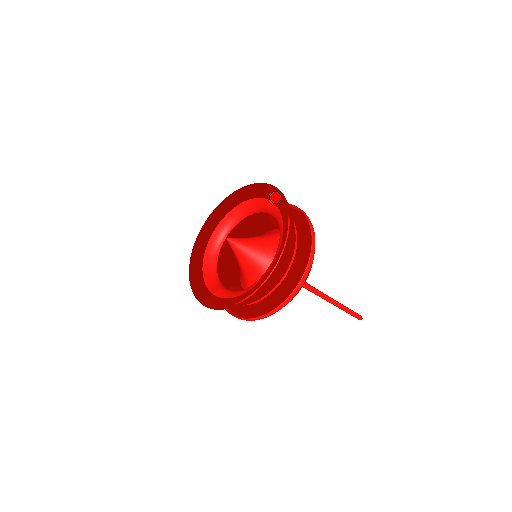
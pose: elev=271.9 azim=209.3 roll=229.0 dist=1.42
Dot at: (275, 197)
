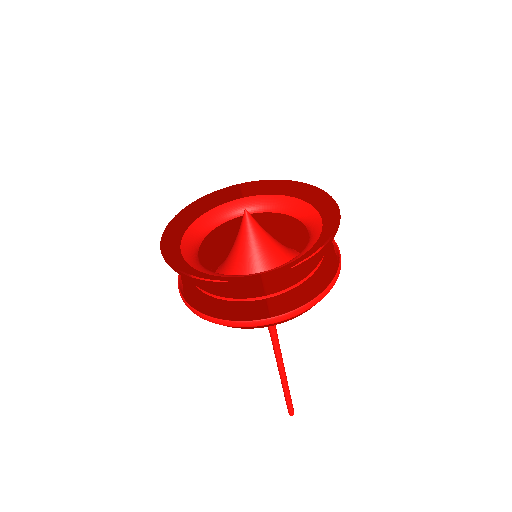
Dot at: (259, 187)
